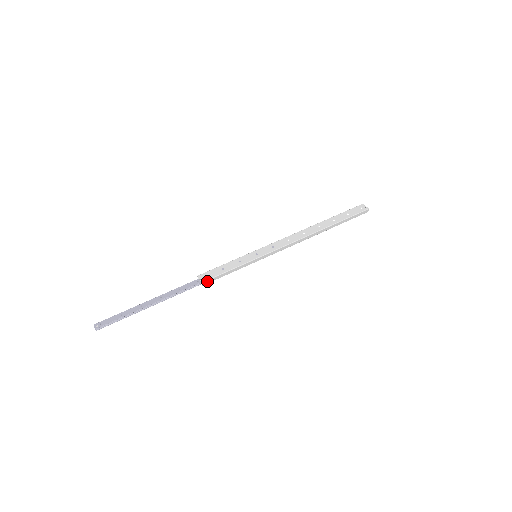
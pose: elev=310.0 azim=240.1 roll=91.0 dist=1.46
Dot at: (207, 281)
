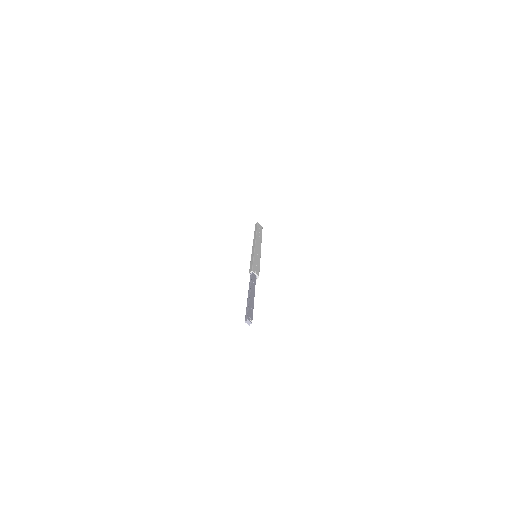
Dot at: (258, 276)
